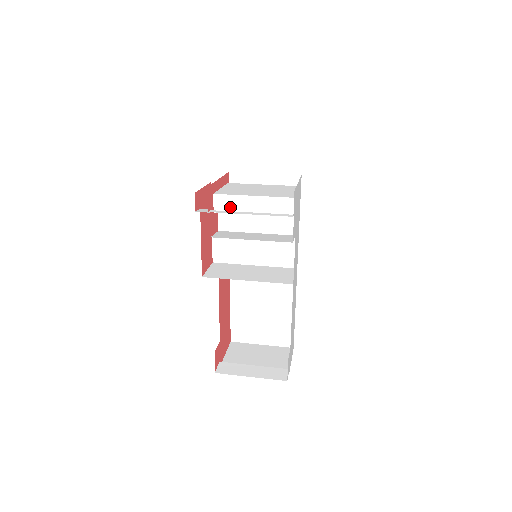
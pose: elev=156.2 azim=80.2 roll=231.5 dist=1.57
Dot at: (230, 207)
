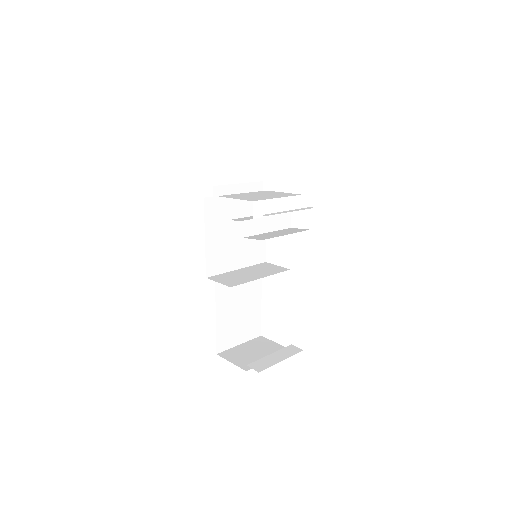
Dot at: (264, 211)
